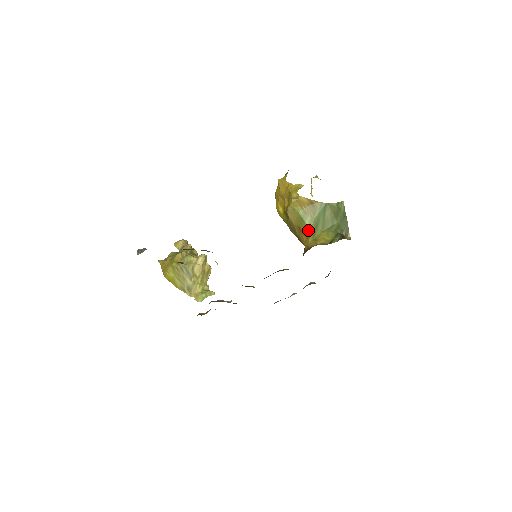
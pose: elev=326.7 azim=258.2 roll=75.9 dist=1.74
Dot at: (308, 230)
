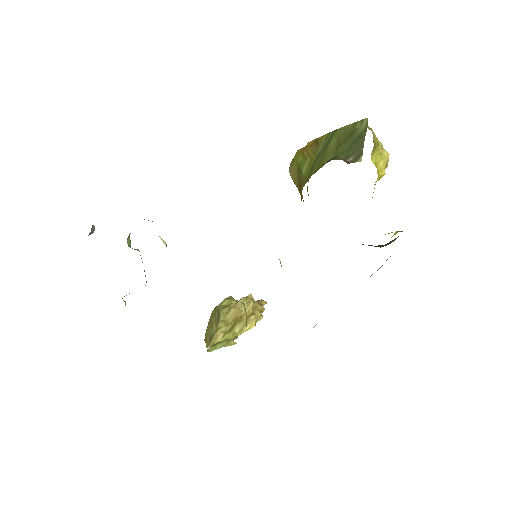
Dot at: (304, 181)
